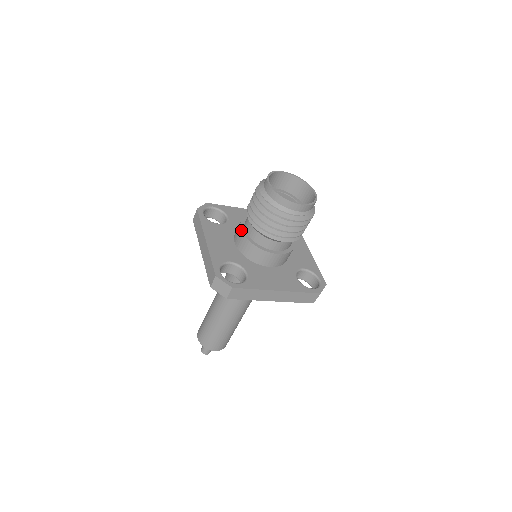
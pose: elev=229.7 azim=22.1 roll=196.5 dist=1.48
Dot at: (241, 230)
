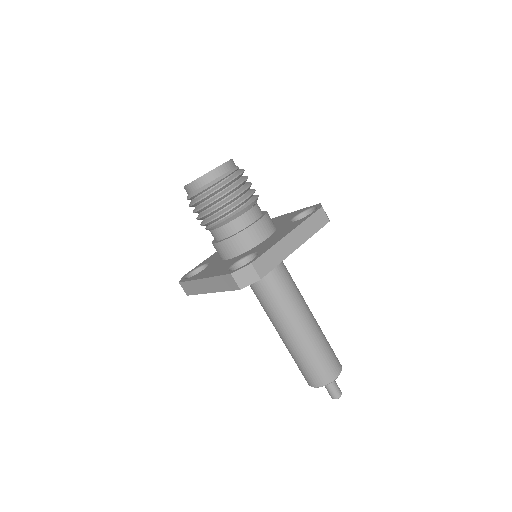
Dot at: (217, 243)
